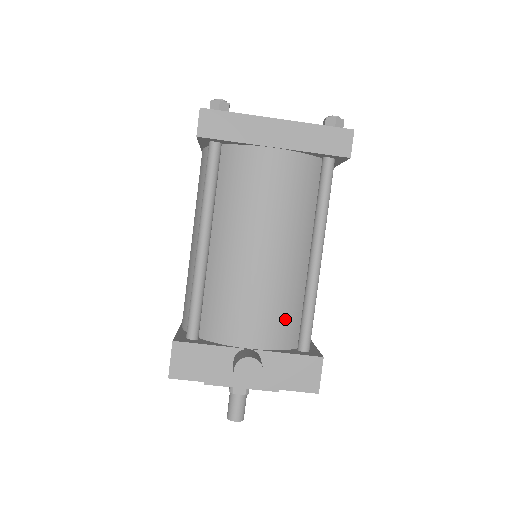
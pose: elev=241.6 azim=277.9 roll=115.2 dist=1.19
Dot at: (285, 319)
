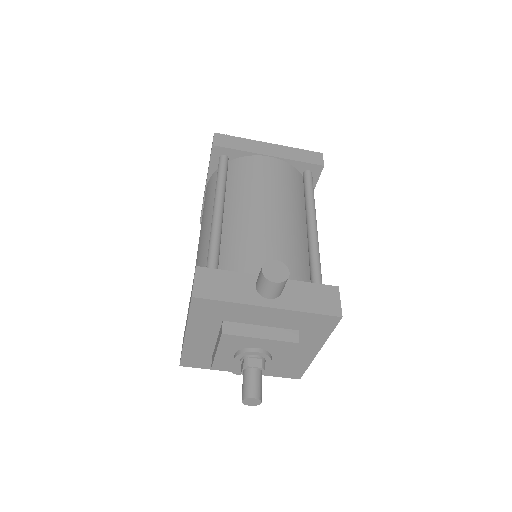
Dot at: (296, 262)
